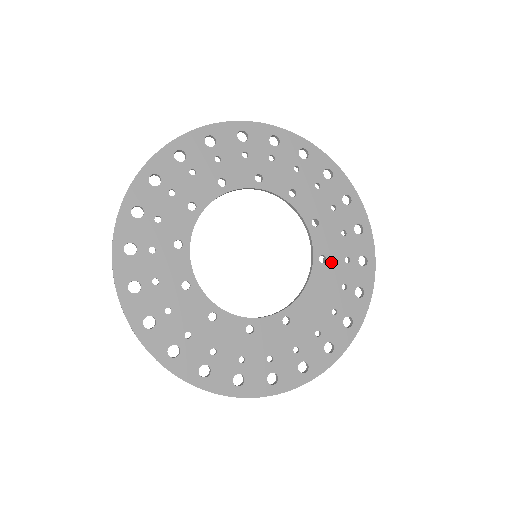
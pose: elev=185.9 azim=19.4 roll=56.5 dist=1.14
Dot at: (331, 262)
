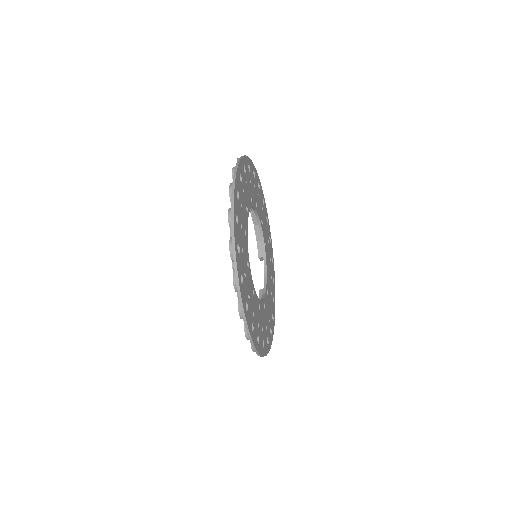
Dot at: (267, 246)
